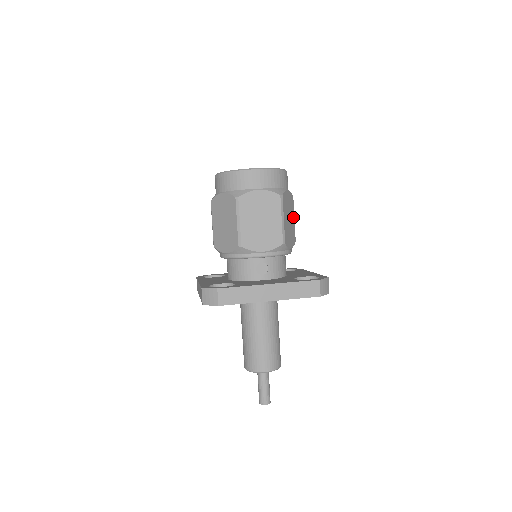
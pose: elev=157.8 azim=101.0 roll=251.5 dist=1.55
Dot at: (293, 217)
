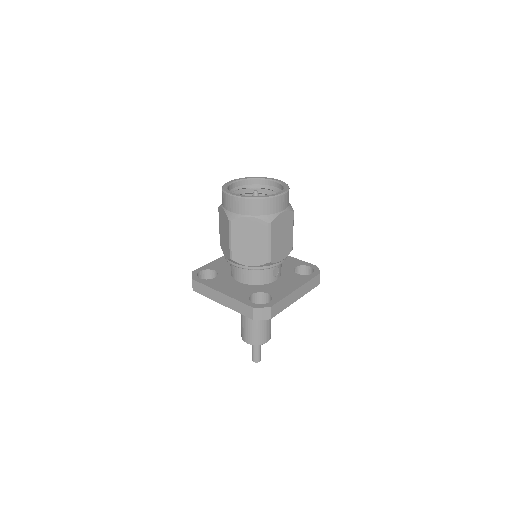
Dot at: occluded
